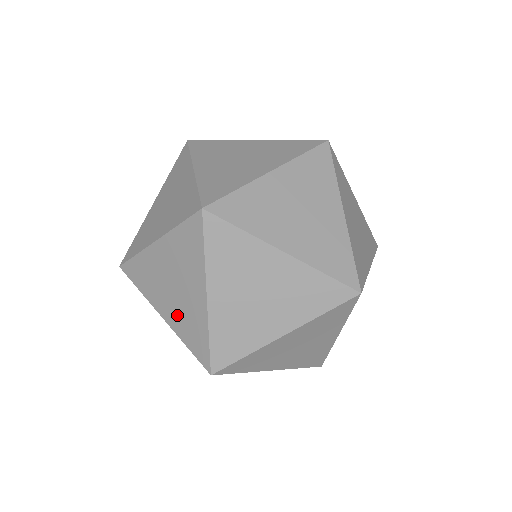
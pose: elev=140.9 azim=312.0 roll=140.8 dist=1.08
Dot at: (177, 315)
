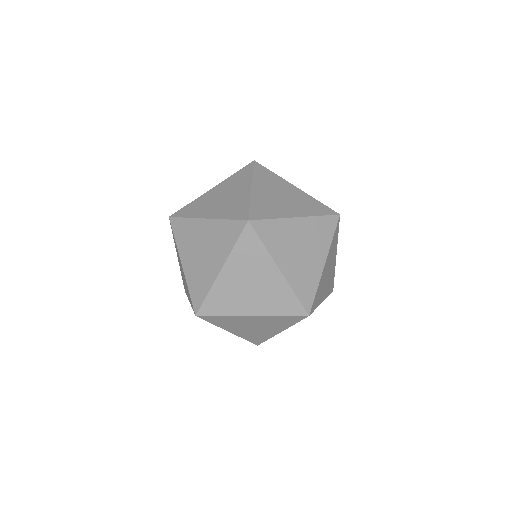
Dot at: (181, 272)
